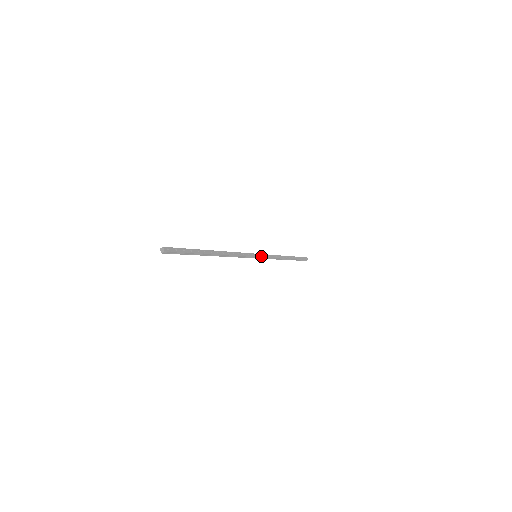
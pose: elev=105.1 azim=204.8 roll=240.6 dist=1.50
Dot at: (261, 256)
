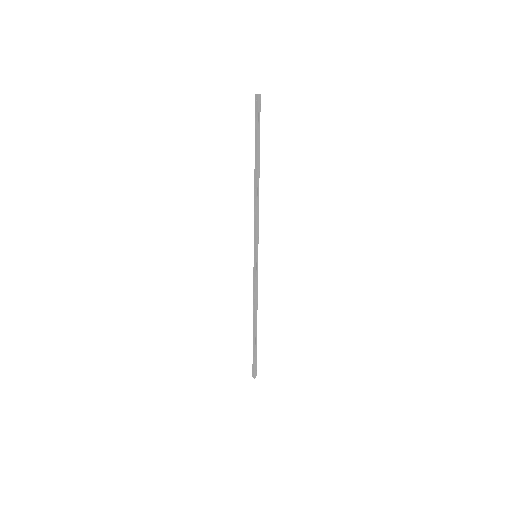
Dot at: (257, 264)
